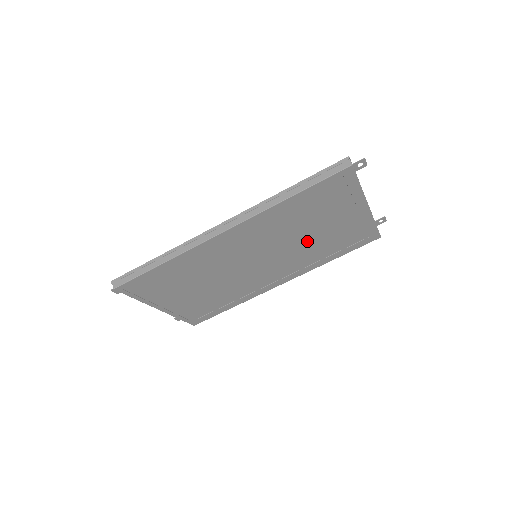
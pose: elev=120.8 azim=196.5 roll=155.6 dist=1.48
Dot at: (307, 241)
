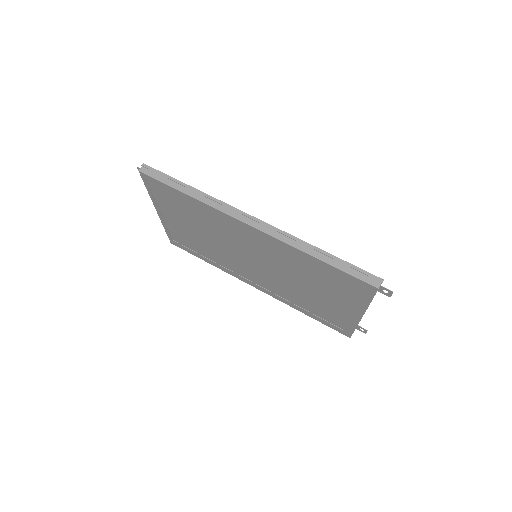
Dot at: (299, 287)
